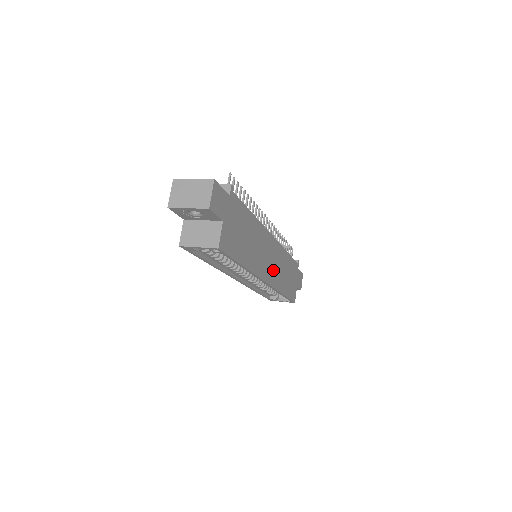
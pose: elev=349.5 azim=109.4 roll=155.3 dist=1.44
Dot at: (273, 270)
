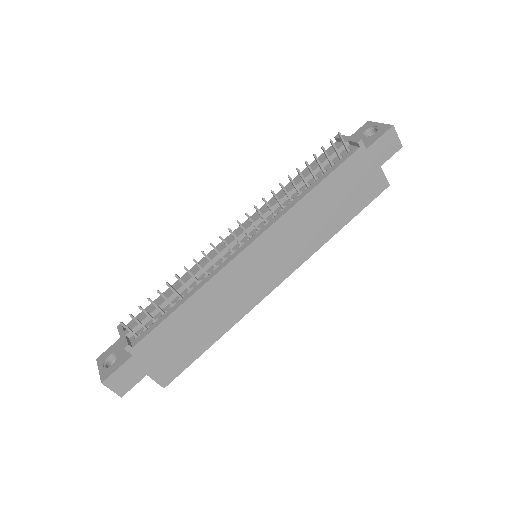
Dot at: (285, 257)
